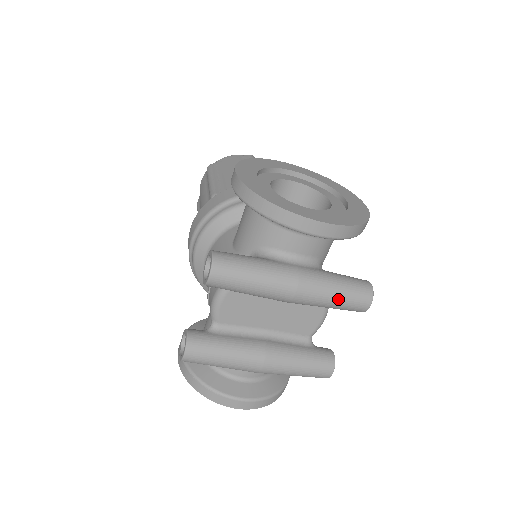
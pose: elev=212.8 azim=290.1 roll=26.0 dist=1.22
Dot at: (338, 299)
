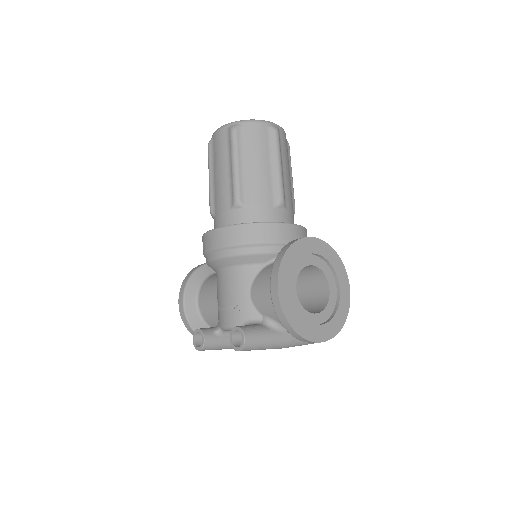
Dot at: occluded
